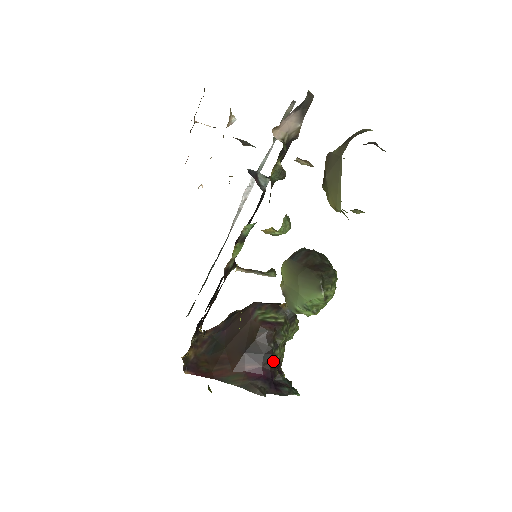
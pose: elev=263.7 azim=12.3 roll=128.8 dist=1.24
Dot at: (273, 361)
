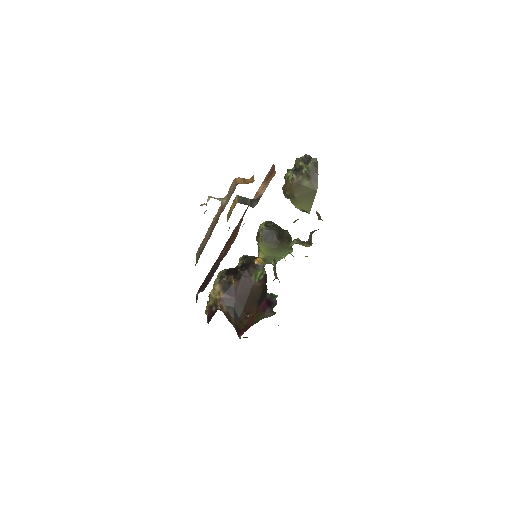
Dot at: (266, 293)
